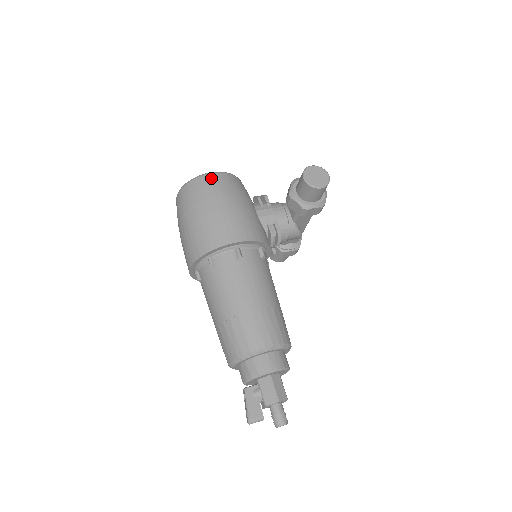
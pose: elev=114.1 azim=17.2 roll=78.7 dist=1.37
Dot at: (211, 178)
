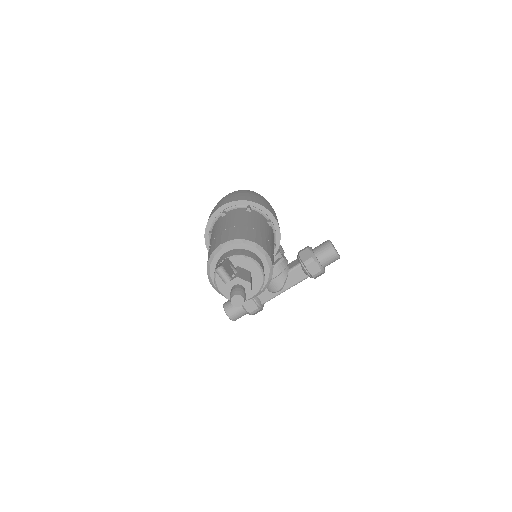
Dot at: occluded
